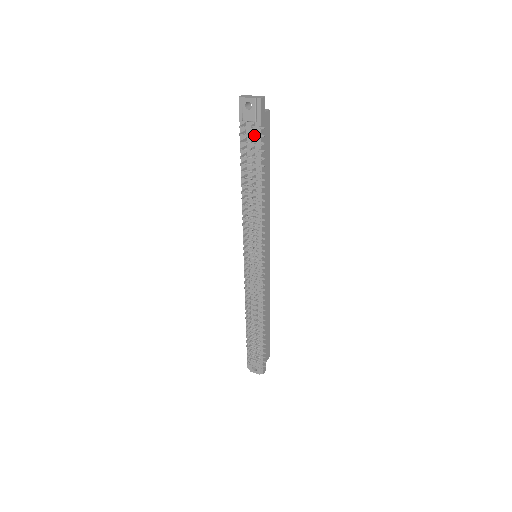
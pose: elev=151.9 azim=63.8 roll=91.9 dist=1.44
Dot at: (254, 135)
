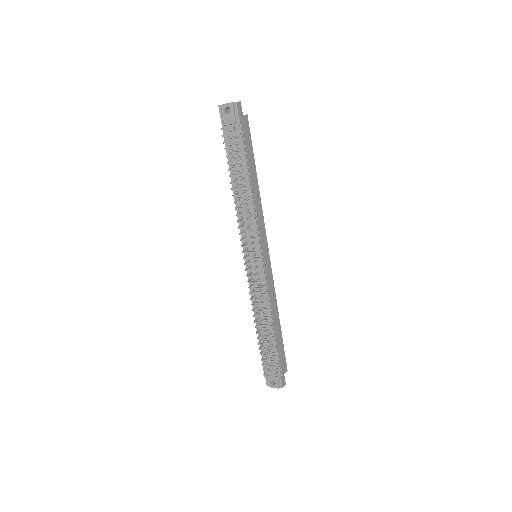
Dot at: (235, 134)
